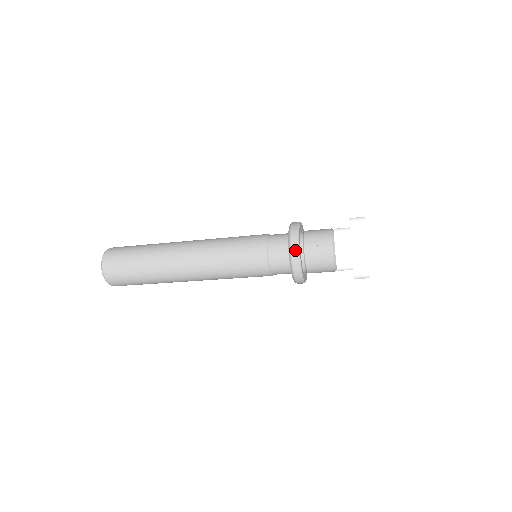
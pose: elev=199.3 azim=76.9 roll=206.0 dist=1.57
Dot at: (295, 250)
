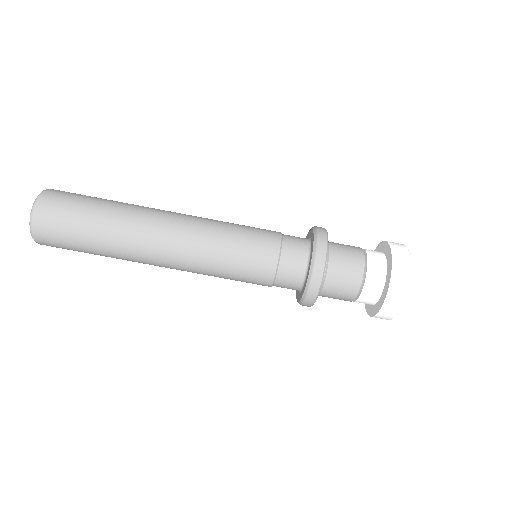
Dot at: (322, 230)
